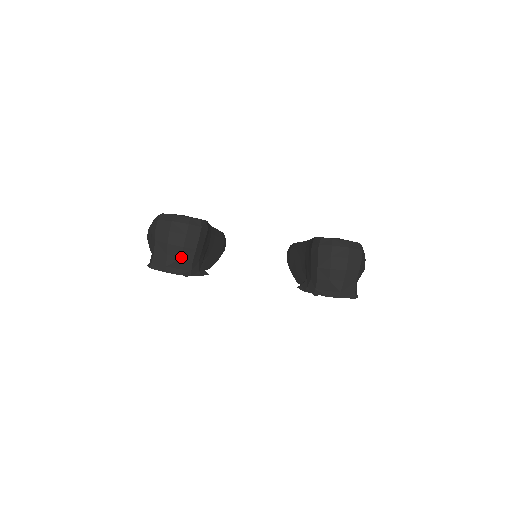
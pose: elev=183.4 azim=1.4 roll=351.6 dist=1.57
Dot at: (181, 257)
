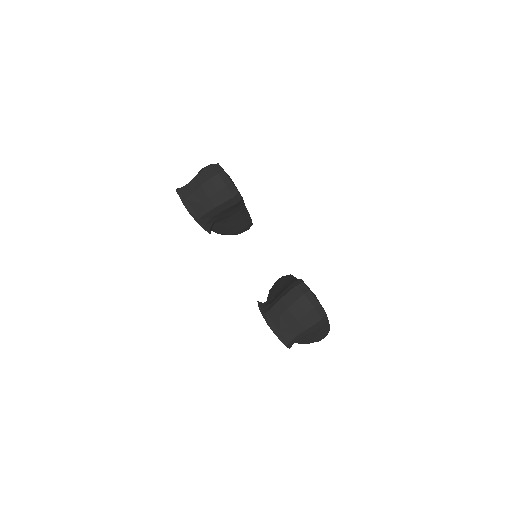
Dot at: (201, 203)
